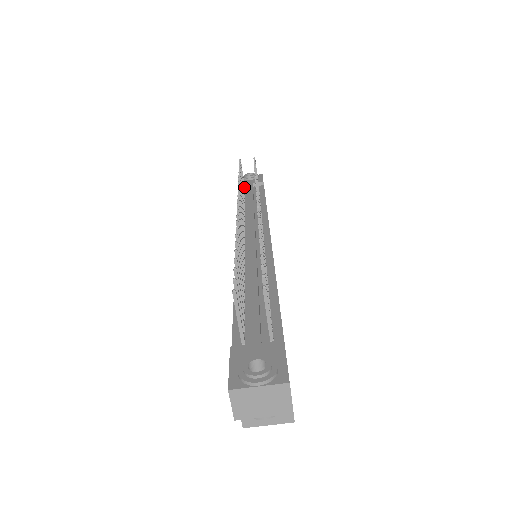
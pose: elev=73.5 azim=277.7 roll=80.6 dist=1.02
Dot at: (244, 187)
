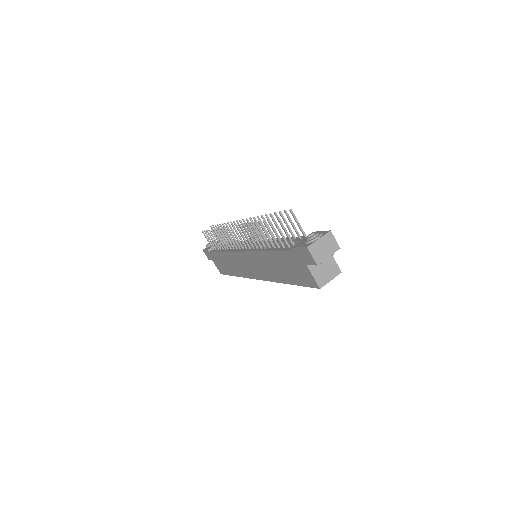
Dot at: (214, 246)
